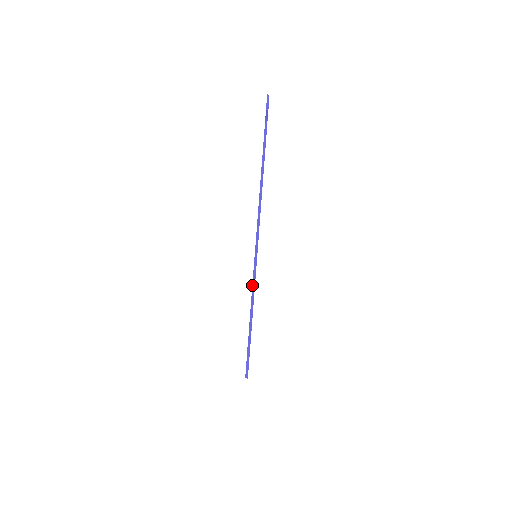
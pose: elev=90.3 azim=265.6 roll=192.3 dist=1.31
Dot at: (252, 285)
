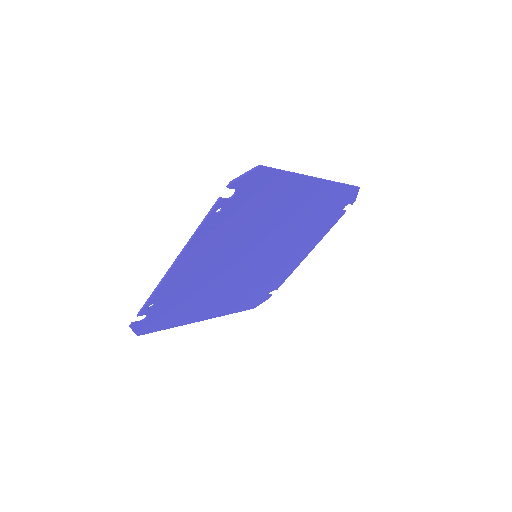
Dot at: (149, 297)
